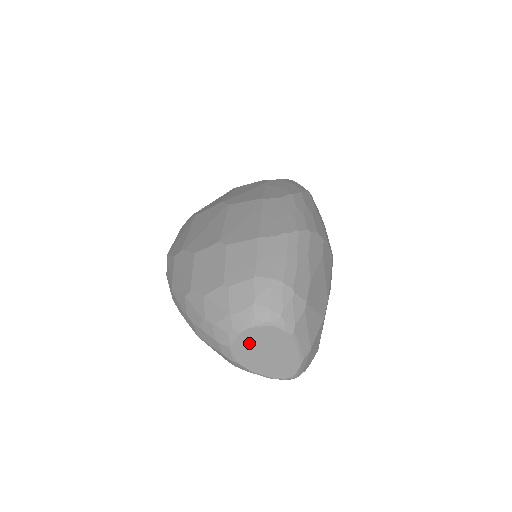
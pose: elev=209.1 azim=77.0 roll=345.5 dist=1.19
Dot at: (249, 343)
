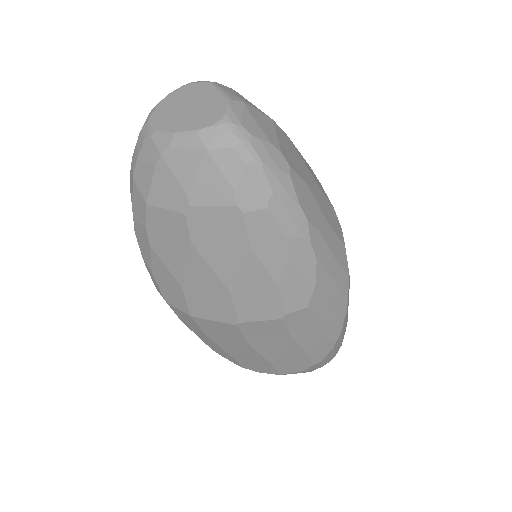
Dot at: (169, 107)
